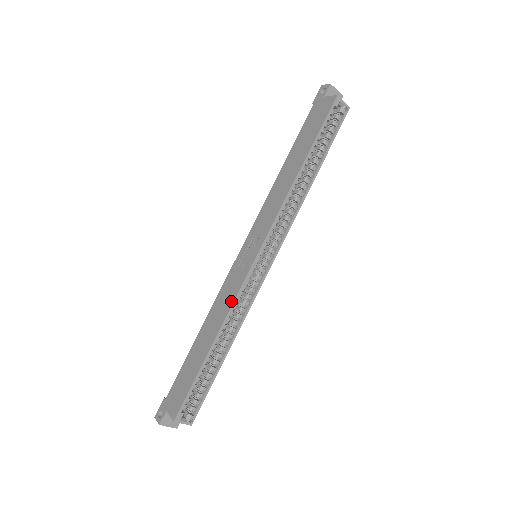
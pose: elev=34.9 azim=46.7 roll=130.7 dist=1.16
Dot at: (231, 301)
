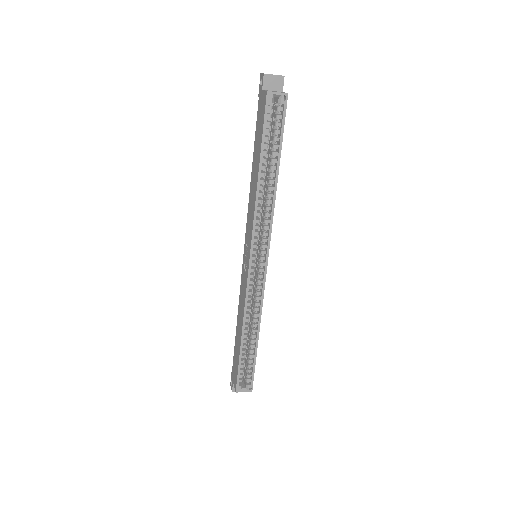
Dot at: (244, 301)
